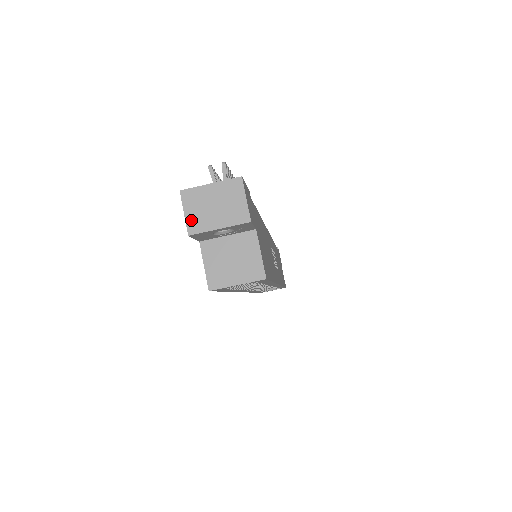
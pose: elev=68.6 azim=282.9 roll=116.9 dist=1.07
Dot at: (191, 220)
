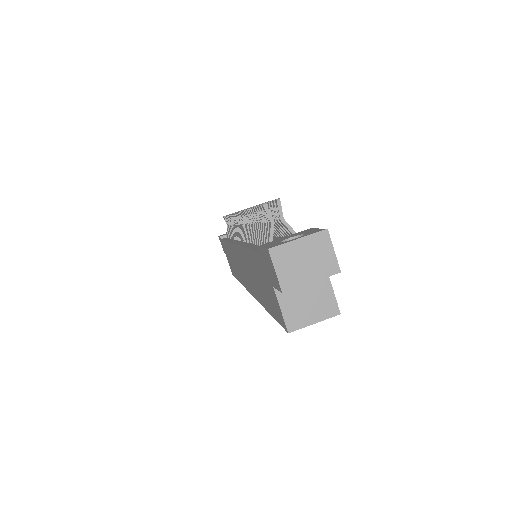
Dot at: (283, 277)
